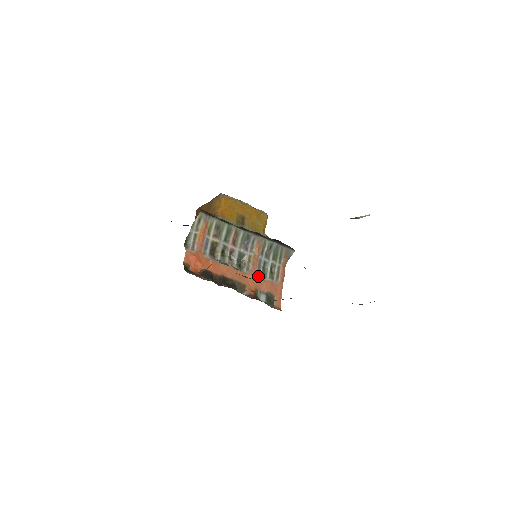
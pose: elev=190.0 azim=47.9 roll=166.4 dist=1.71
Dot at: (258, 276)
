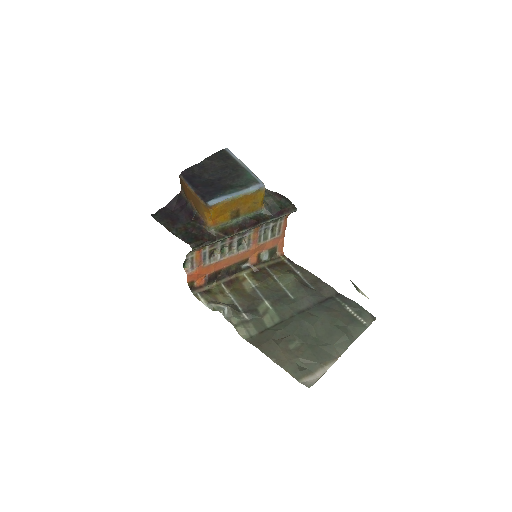
Dot at: (259, 244)
